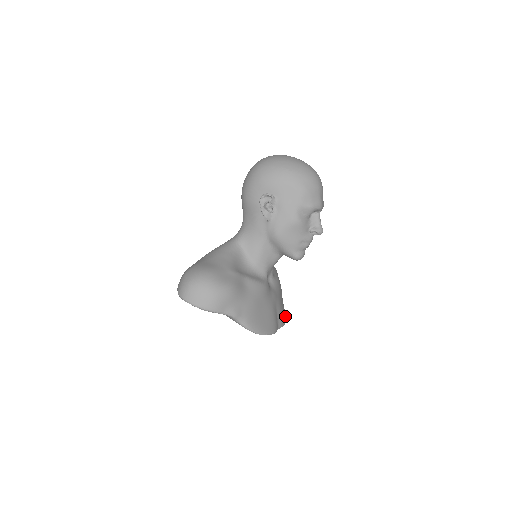
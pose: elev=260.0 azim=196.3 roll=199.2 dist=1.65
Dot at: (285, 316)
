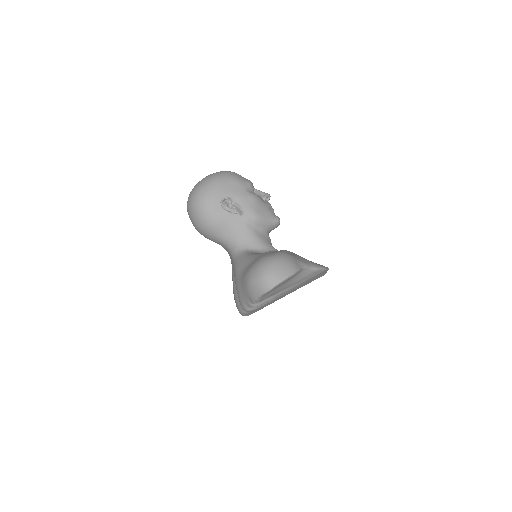
Dot at: occluded
